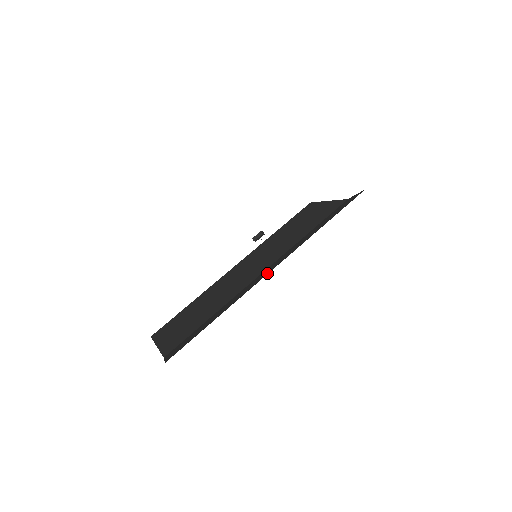
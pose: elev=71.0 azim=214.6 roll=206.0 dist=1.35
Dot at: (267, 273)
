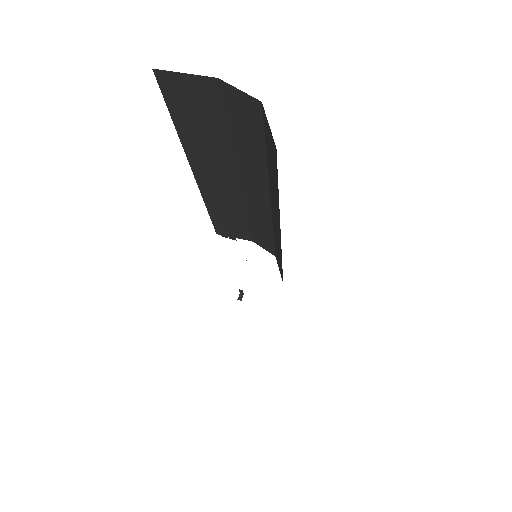
Dot at: occluded
